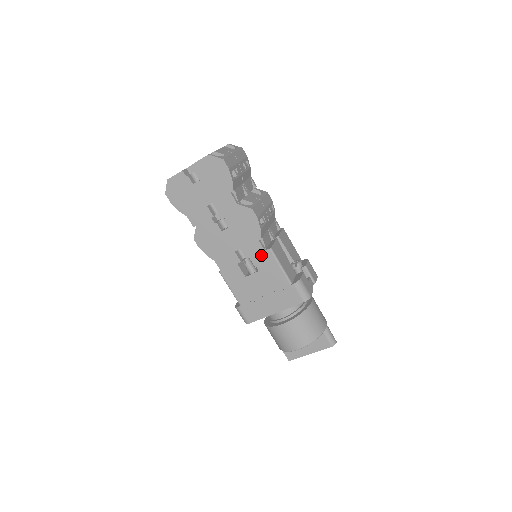
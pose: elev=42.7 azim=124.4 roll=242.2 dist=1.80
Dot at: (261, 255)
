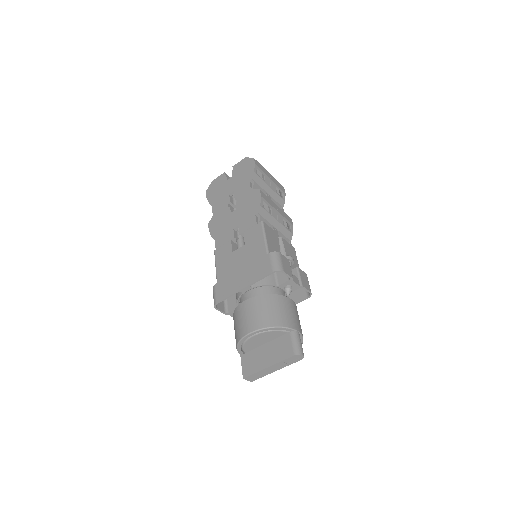
Dot at: (252, 229)
